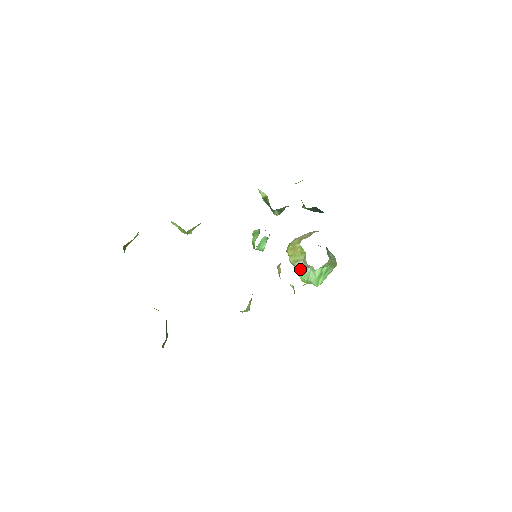
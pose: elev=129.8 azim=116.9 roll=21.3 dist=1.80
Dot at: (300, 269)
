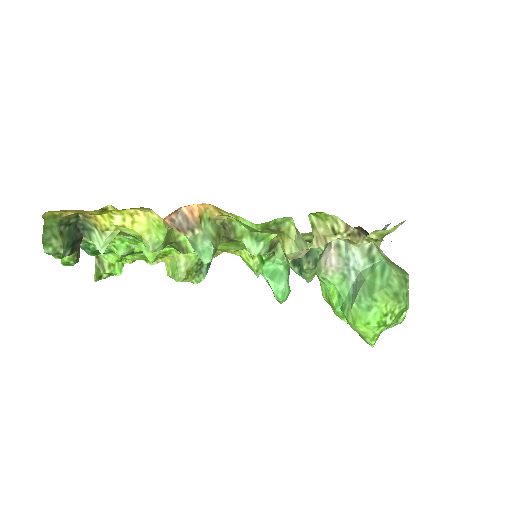
Dot at: (344, 300)
